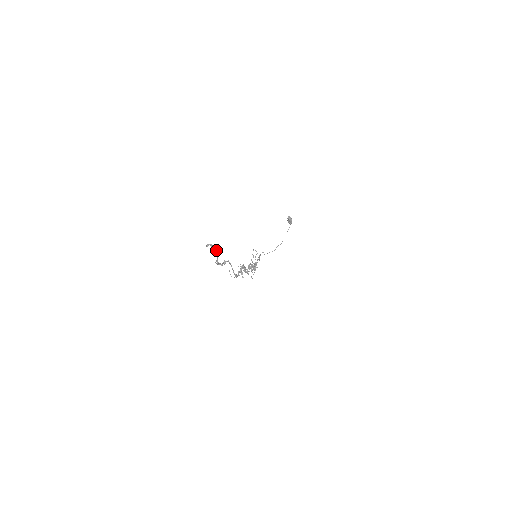
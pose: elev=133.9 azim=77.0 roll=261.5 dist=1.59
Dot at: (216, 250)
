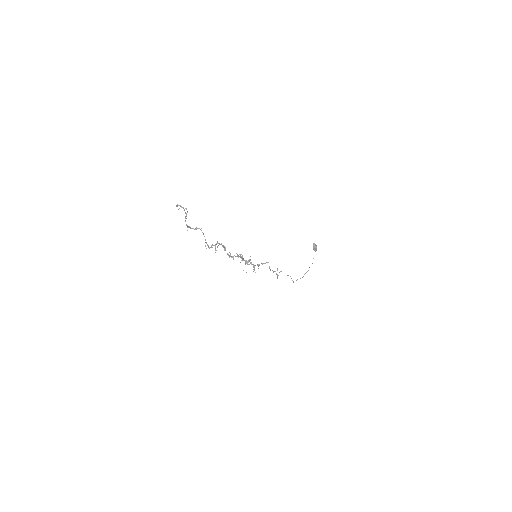
Dot at: (185, 212)
